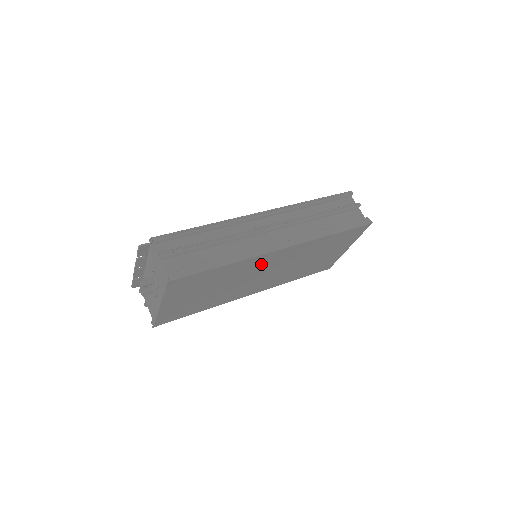
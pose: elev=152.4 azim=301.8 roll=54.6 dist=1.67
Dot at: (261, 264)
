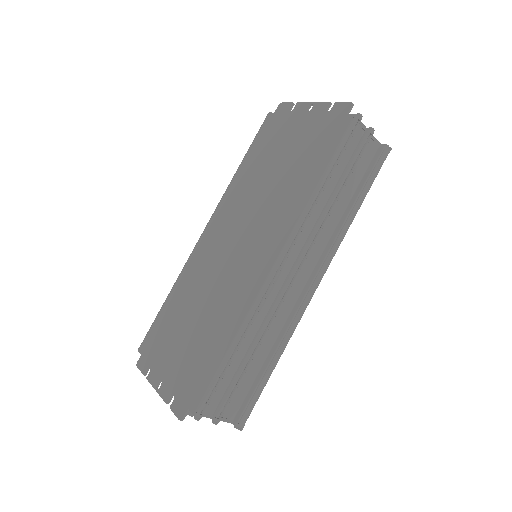
Dot at: occluded
